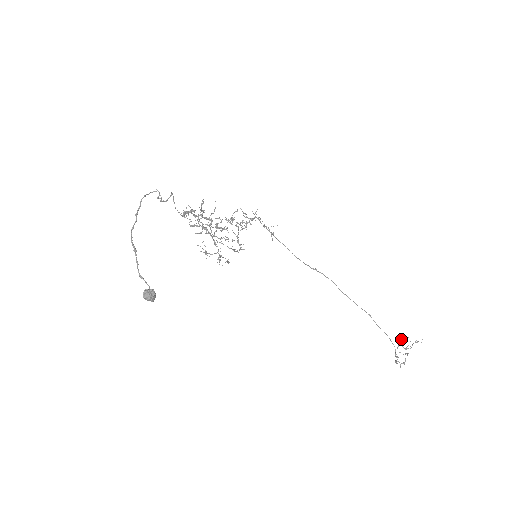
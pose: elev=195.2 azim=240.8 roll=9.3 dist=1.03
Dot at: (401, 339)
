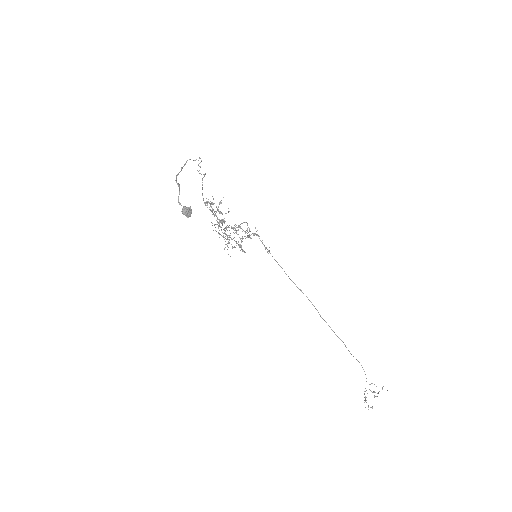
Dot at: (369, 384)
